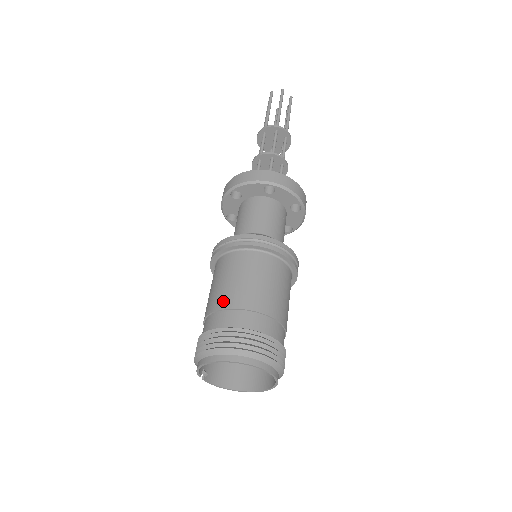
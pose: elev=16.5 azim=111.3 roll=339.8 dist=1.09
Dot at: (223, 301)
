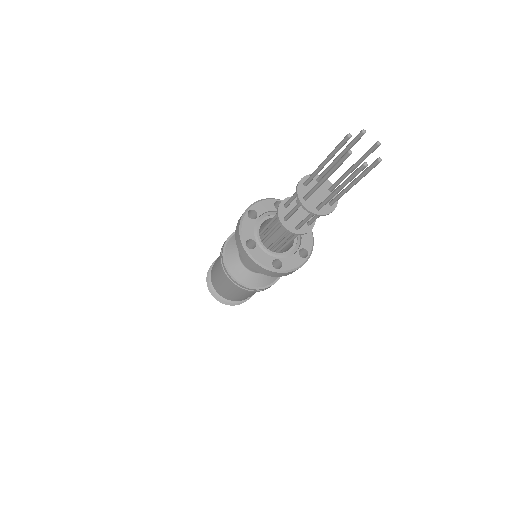
Dot at: occluded
